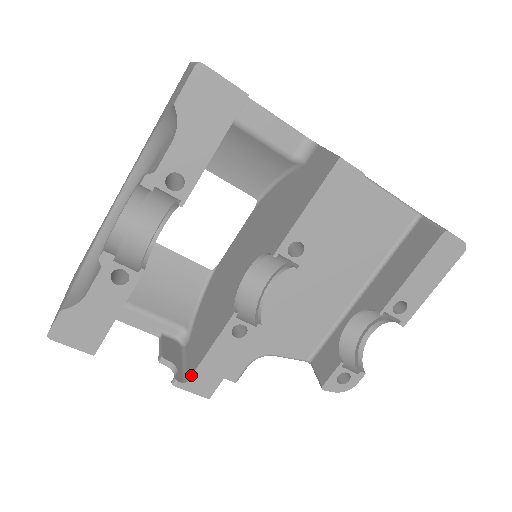
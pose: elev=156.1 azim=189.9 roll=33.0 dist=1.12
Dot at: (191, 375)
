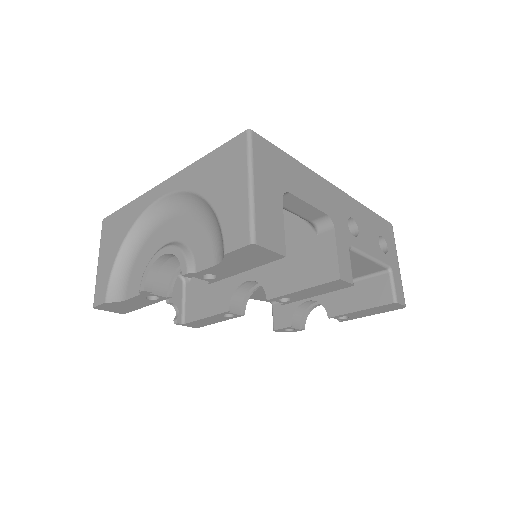
Dot at: (188, 322)
